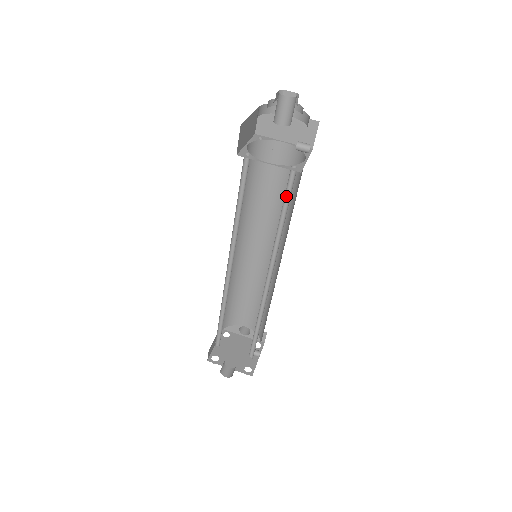
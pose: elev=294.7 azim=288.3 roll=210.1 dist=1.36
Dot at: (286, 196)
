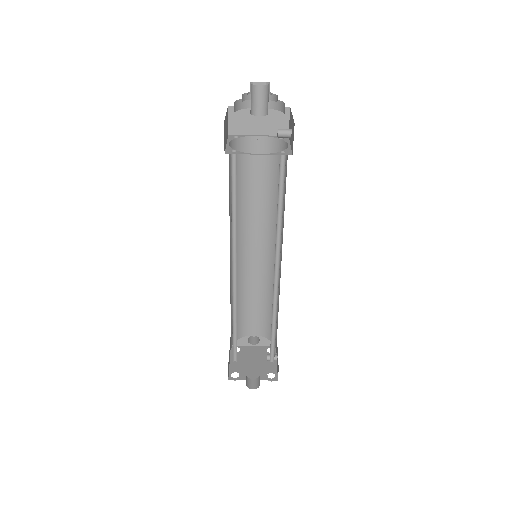
Dot at: (279, 184)
